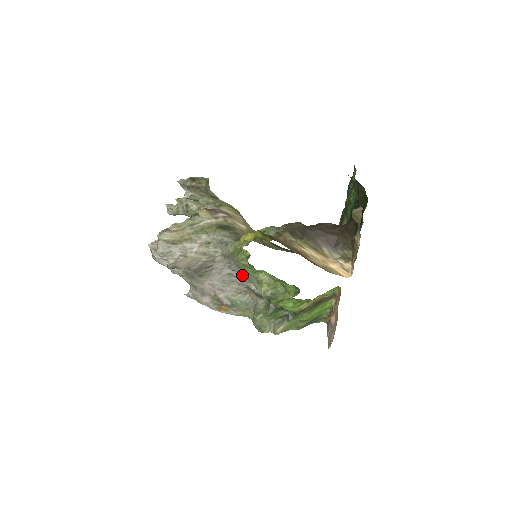
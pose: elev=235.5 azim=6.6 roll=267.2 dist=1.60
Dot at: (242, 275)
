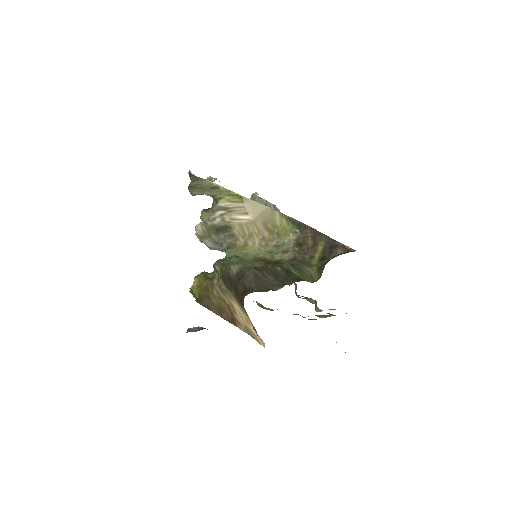
Dot at: occluded
